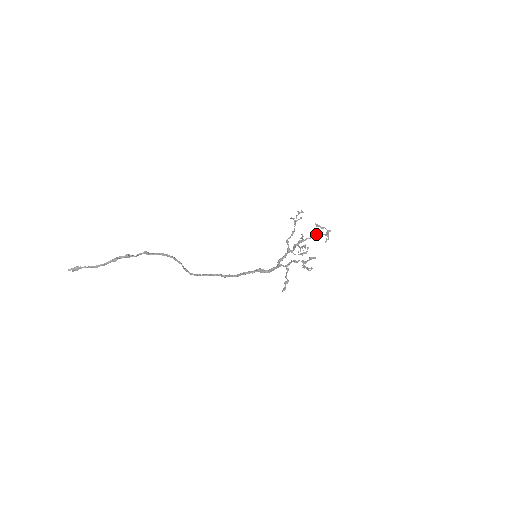
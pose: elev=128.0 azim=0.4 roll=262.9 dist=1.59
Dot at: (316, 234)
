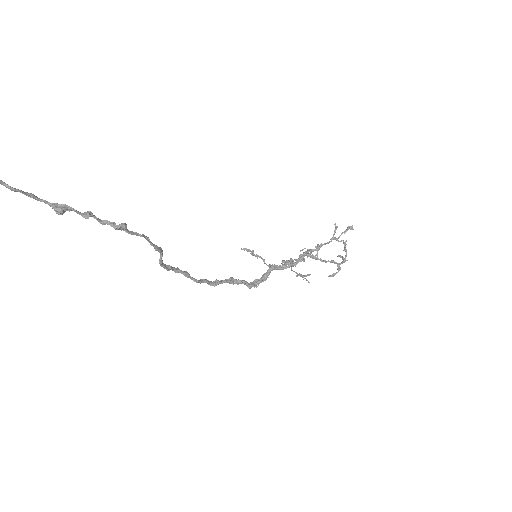
Dot at: (333, 262)
